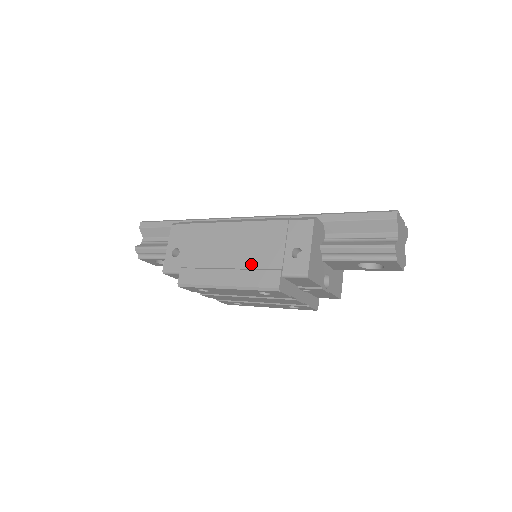
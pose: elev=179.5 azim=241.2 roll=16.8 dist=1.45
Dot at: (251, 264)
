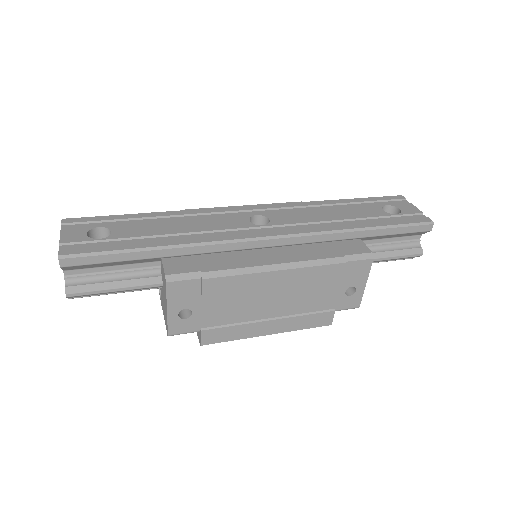
Dot at: (300, 310)
